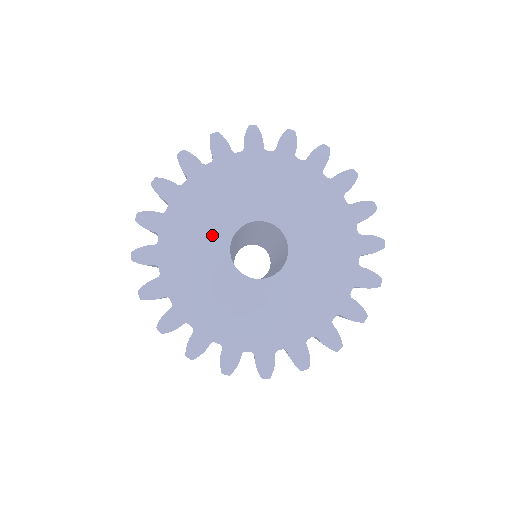
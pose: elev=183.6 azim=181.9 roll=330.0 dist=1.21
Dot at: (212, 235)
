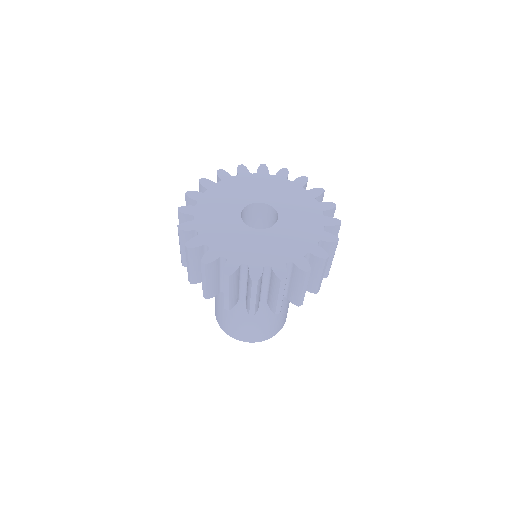
Dot at: (232, 226)
